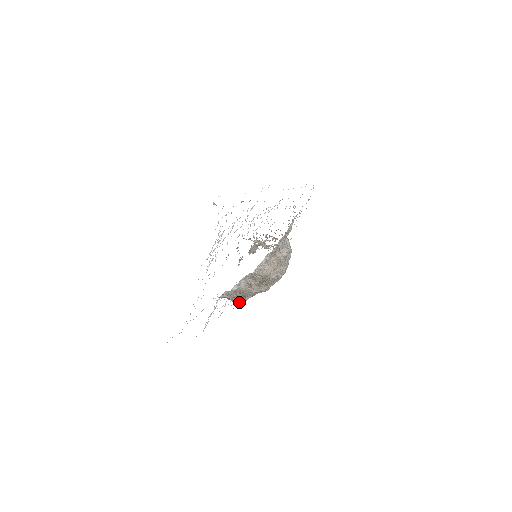
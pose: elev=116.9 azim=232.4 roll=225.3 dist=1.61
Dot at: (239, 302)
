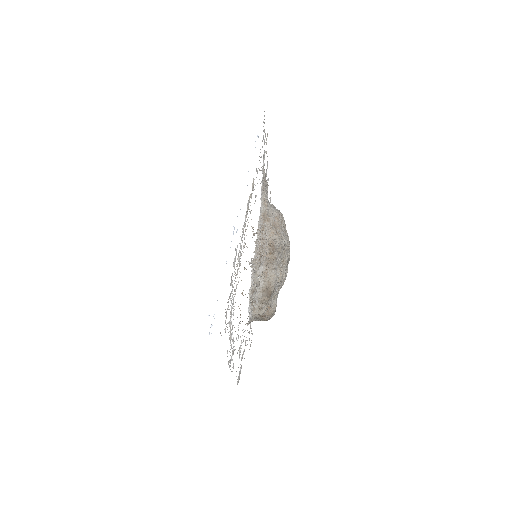
Dot at: (269, 315)
